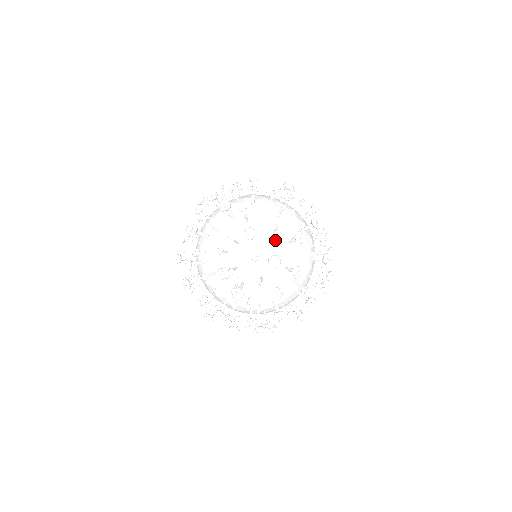
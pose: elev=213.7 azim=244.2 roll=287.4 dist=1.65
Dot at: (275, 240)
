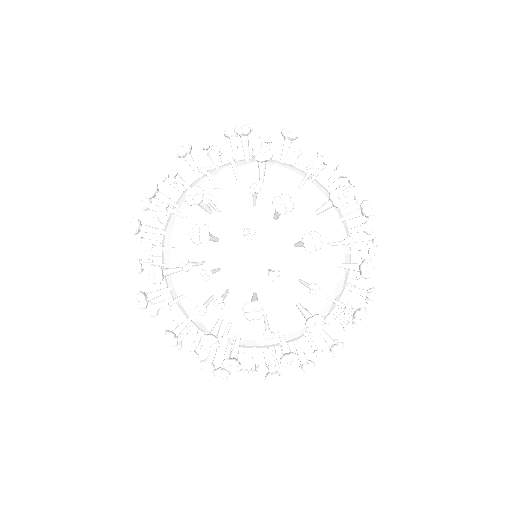
Dot at: (296, 198)
